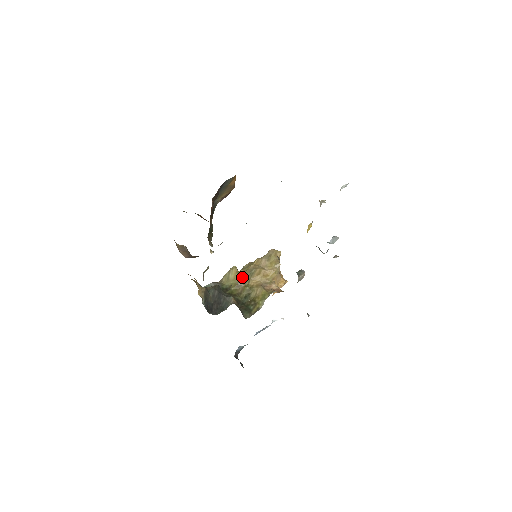
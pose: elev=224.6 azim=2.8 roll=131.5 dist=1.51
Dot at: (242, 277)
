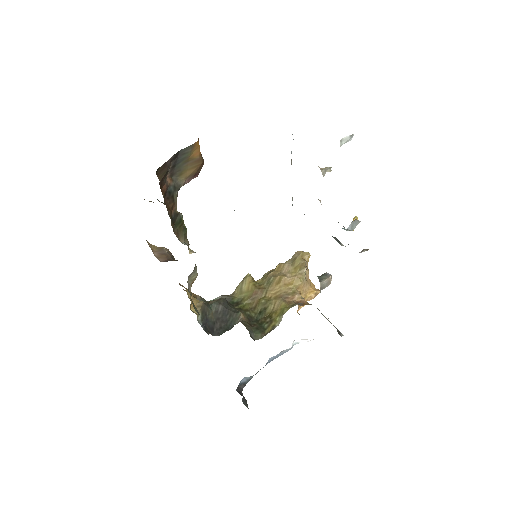
Dot at: (257, 287)
